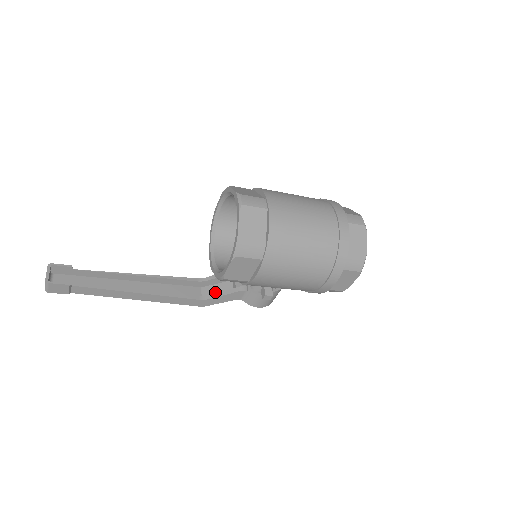
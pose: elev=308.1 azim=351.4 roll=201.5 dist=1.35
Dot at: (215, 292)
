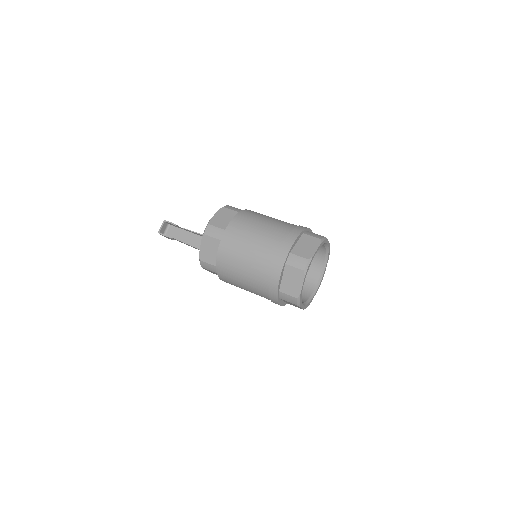
Dot at: occluded
